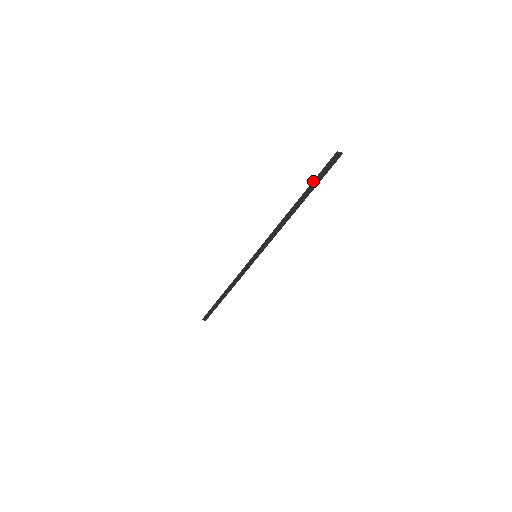
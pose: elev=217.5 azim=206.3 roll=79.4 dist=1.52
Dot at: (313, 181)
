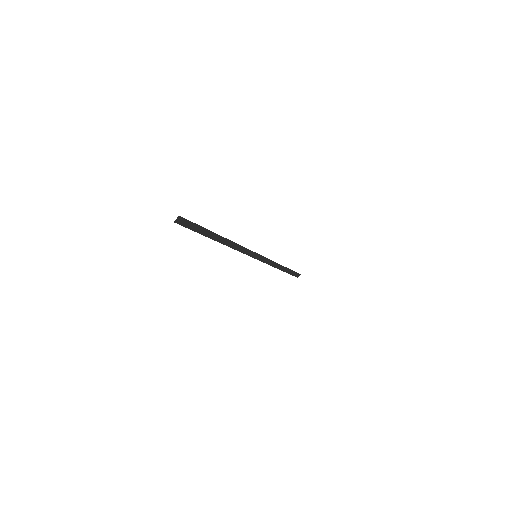
Dot at: occluded
